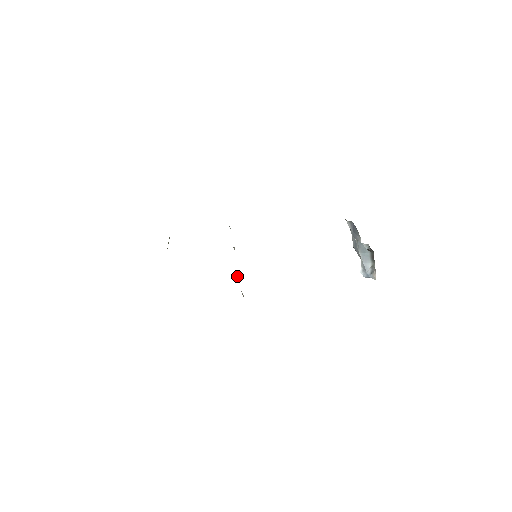
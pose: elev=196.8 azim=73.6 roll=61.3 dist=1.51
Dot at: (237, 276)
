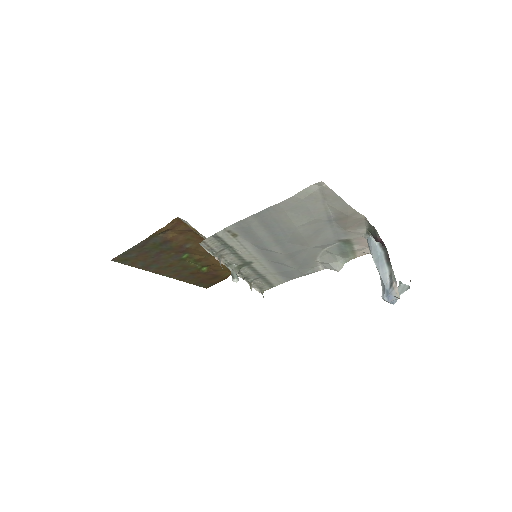
Dot at: (231, 275)
